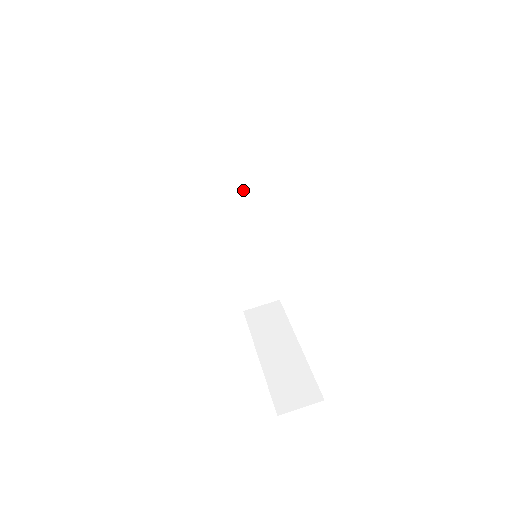
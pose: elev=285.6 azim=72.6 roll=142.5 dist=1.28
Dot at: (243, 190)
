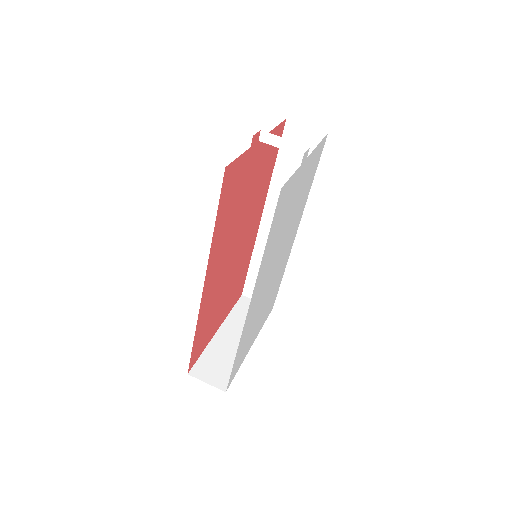
Dot at: occluded
